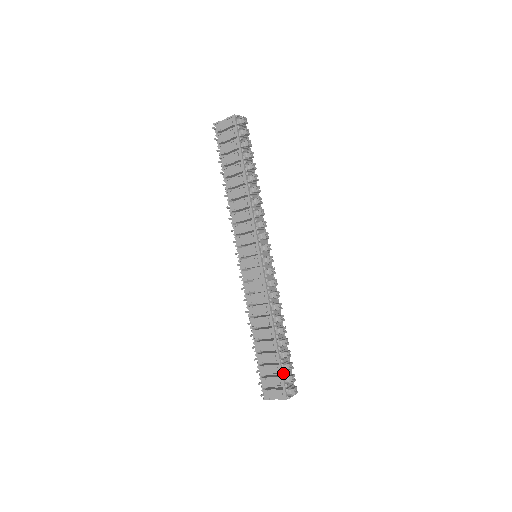
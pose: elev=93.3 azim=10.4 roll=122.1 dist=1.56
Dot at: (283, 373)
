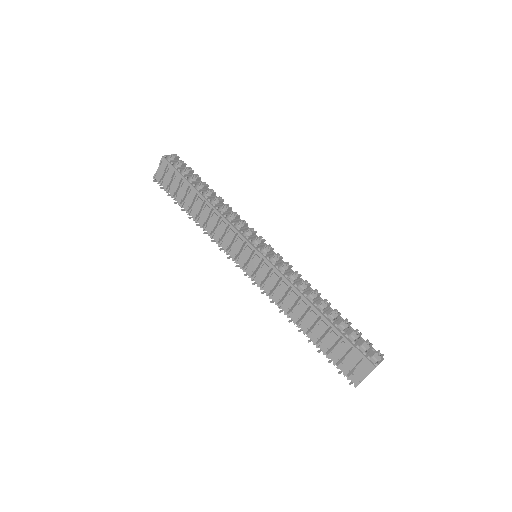
Dot at: (353, 343)
